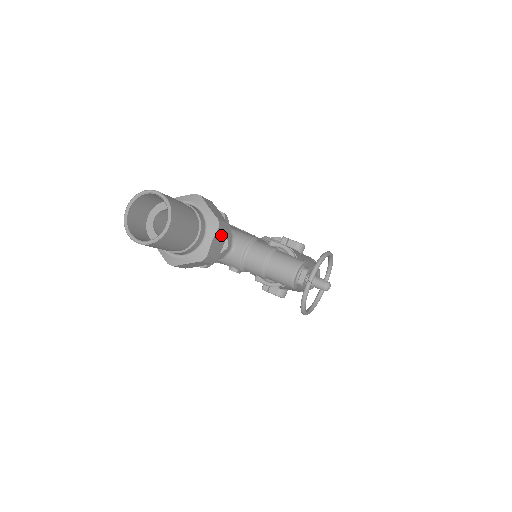
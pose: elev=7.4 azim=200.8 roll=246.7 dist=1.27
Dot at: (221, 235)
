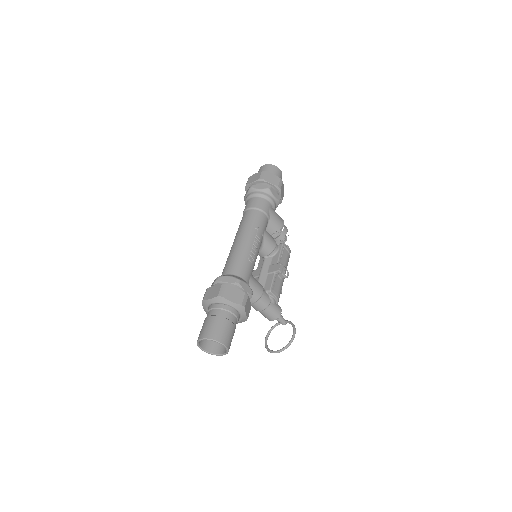
Dot at: occluded
